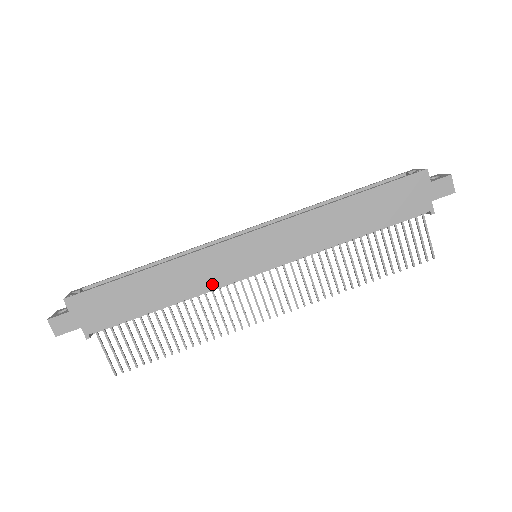
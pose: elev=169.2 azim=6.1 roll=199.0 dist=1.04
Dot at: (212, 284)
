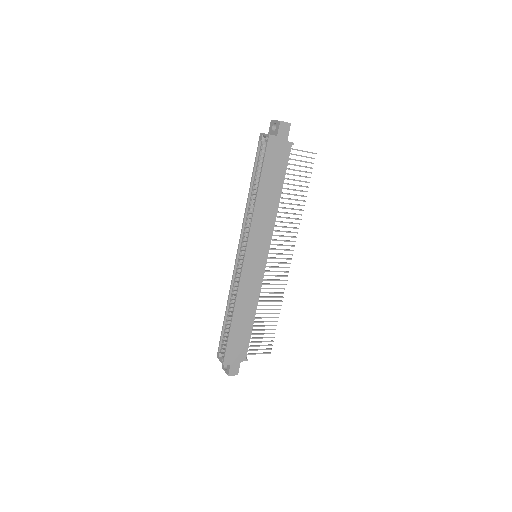
Dot at: (258, 288)
